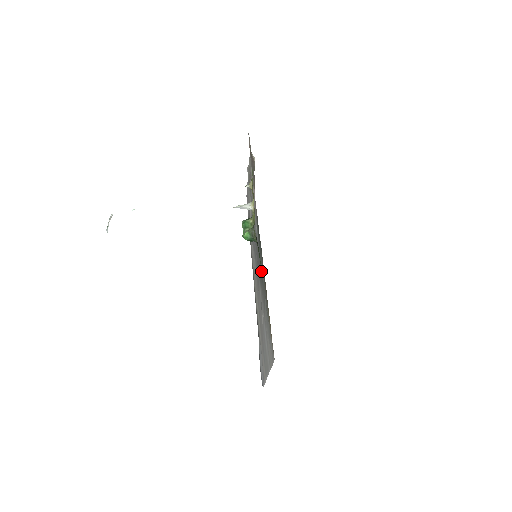
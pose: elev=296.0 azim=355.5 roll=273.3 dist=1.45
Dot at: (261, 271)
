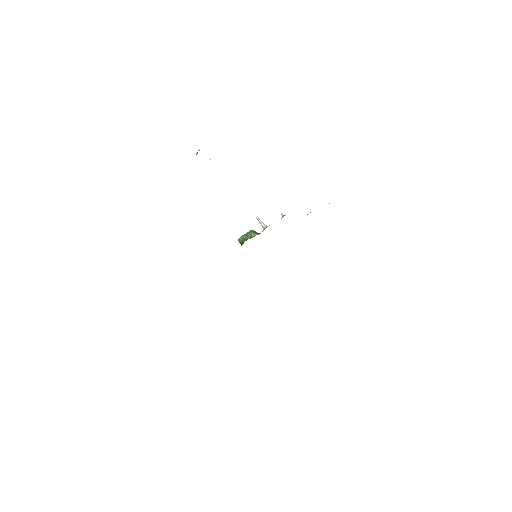
Dot at: occluded
